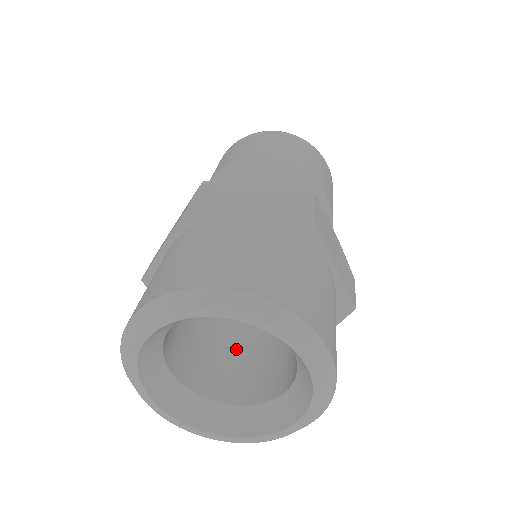
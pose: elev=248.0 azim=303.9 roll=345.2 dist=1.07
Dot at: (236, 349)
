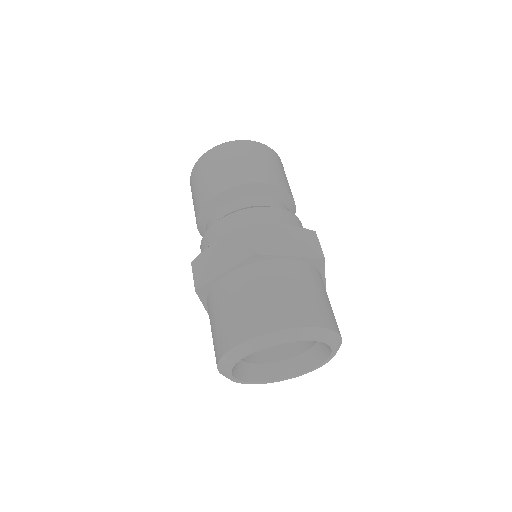
Dot at: occluded
